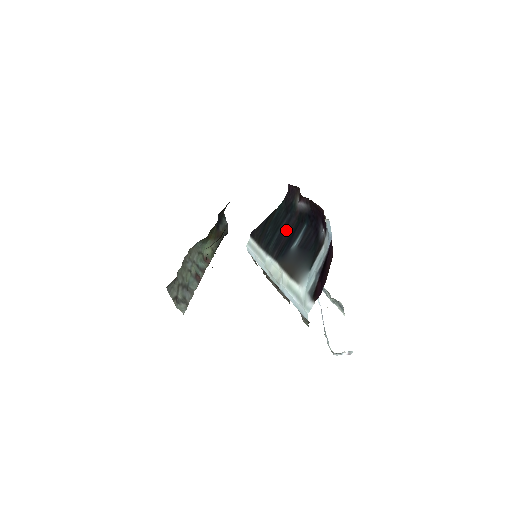
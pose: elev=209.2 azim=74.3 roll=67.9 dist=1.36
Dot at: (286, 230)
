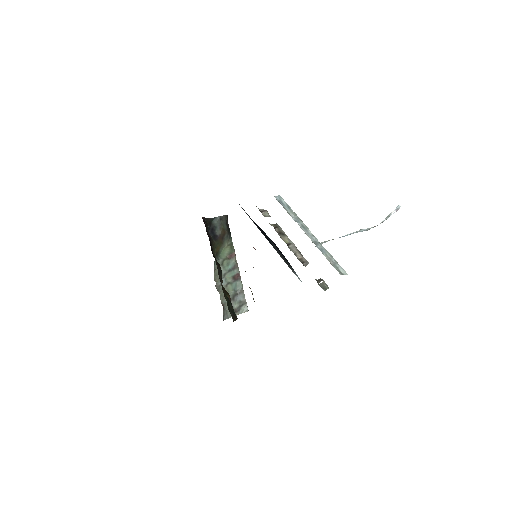
Dot at: occluded
